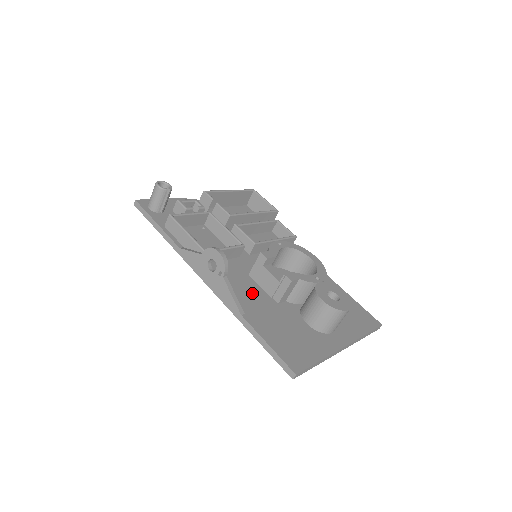
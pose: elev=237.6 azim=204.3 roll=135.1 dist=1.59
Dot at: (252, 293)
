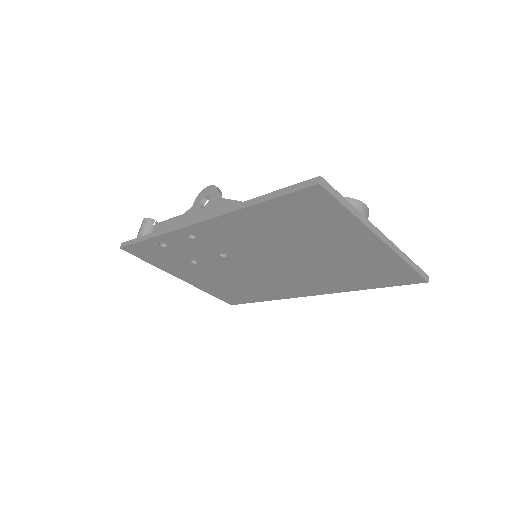
Dot at: occluded
